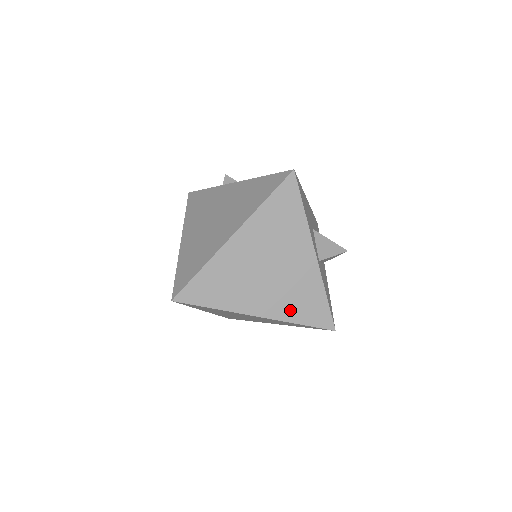
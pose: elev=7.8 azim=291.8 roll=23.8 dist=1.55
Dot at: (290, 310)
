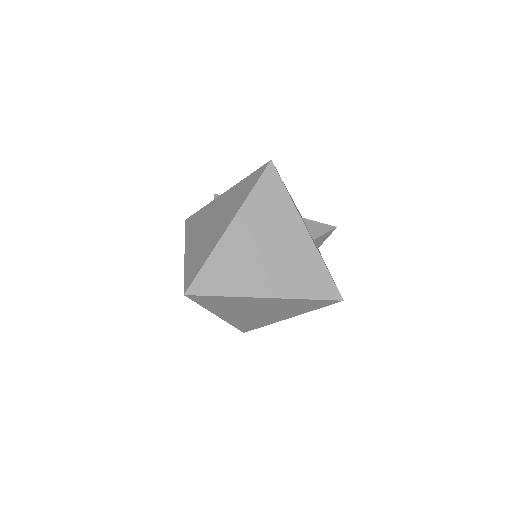
Dot at: (296, 287)
